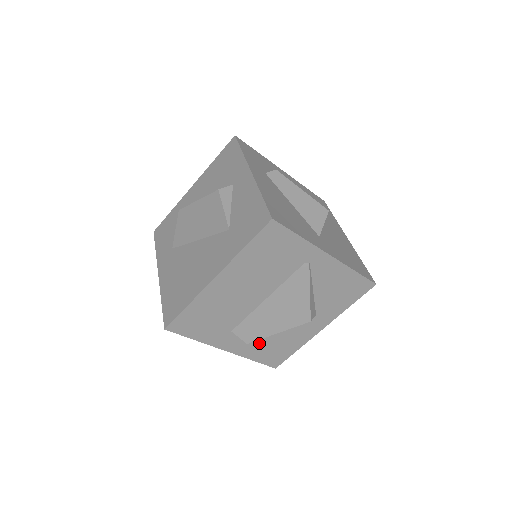
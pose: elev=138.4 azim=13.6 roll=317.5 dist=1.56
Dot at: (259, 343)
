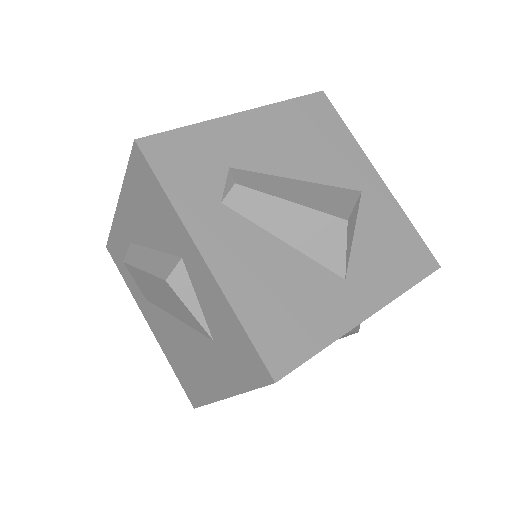
Dot at: occluded
